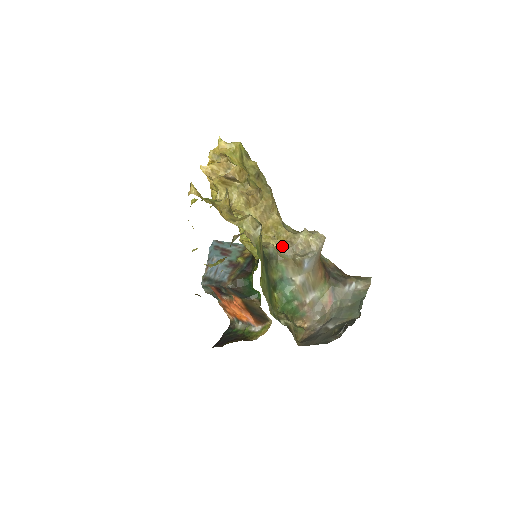
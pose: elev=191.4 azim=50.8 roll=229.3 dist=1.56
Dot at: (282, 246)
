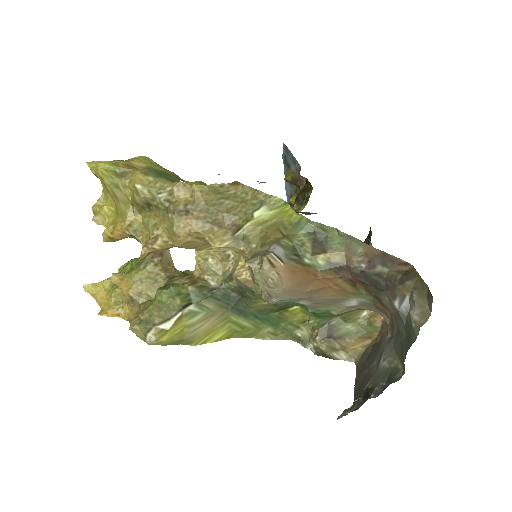
Dot at: (250, 271)
